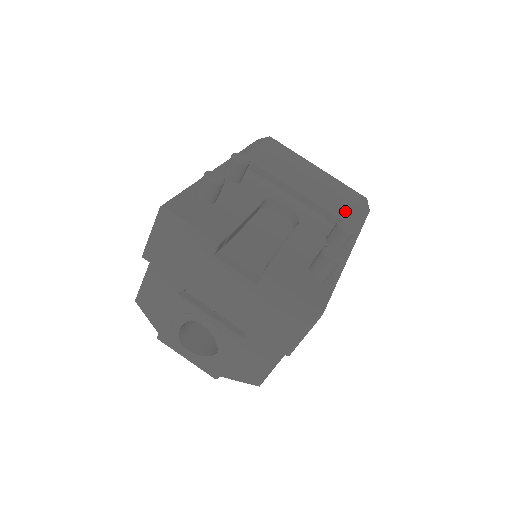
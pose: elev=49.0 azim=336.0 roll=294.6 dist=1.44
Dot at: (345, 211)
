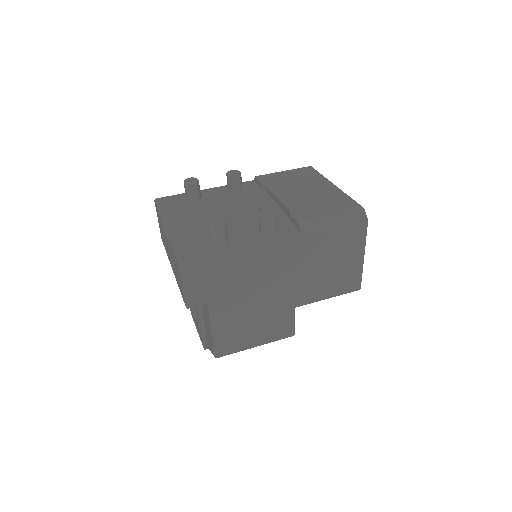
Dot at: (310, 212)
